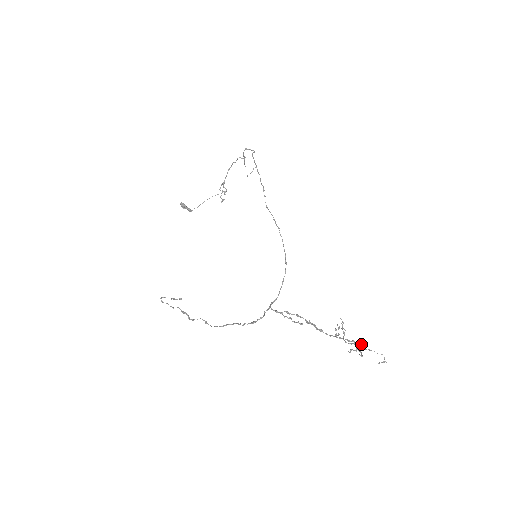
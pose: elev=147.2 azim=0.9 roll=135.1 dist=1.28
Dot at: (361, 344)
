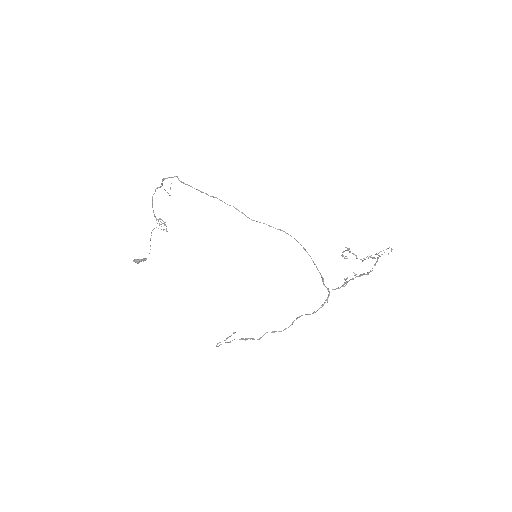
Dot at: (376, 254)
